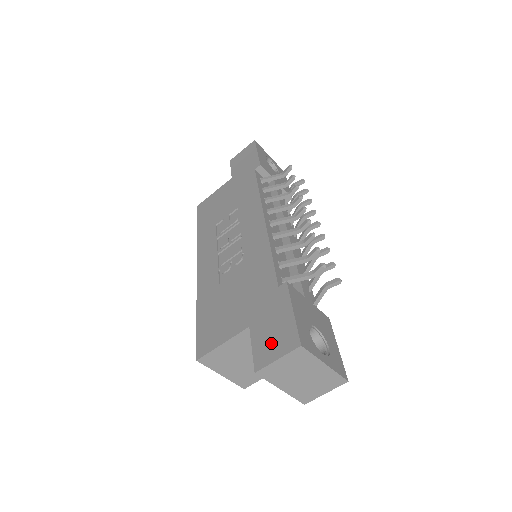
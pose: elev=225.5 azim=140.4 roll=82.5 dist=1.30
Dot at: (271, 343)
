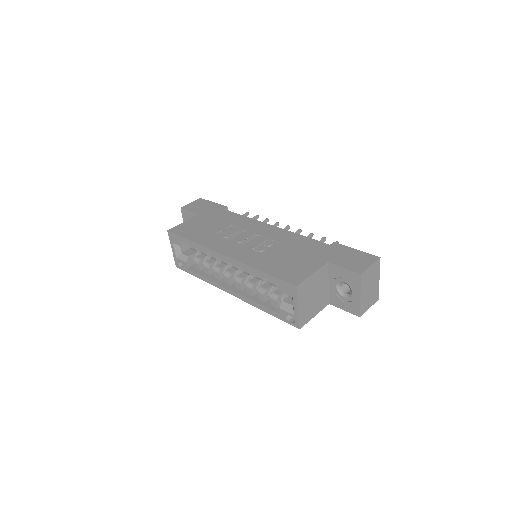
Dot at: (357, 262)
